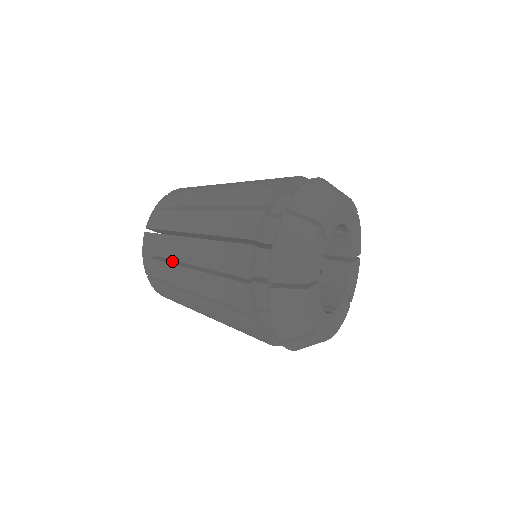
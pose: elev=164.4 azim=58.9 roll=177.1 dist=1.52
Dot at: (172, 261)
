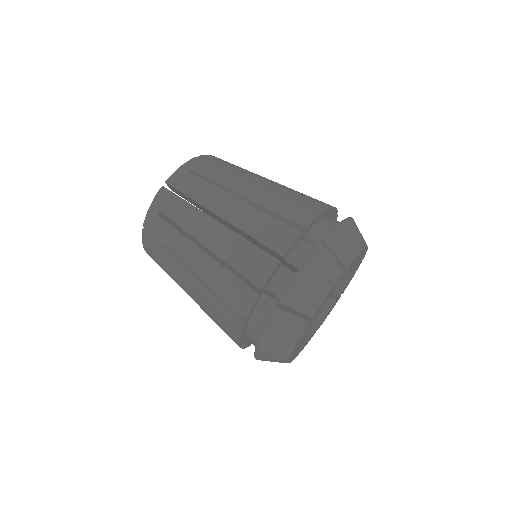
Dot at: occluded
